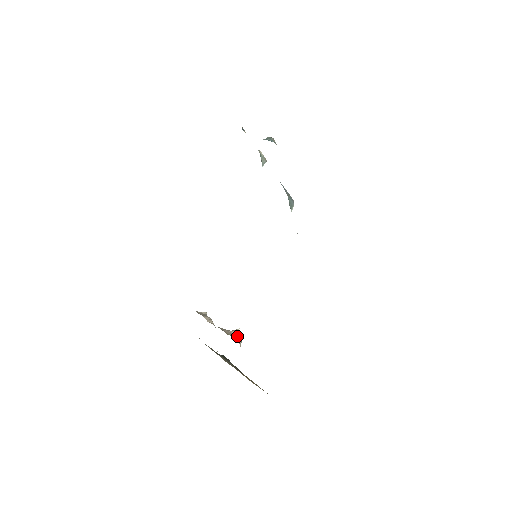
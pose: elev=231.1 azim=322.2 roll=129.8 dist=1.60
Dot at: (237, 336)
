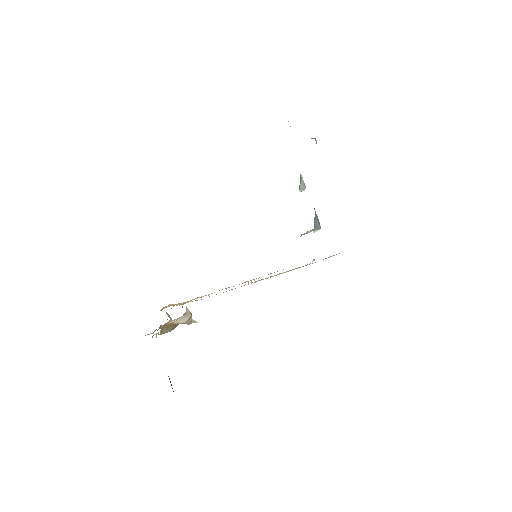
Dot at: occluded
